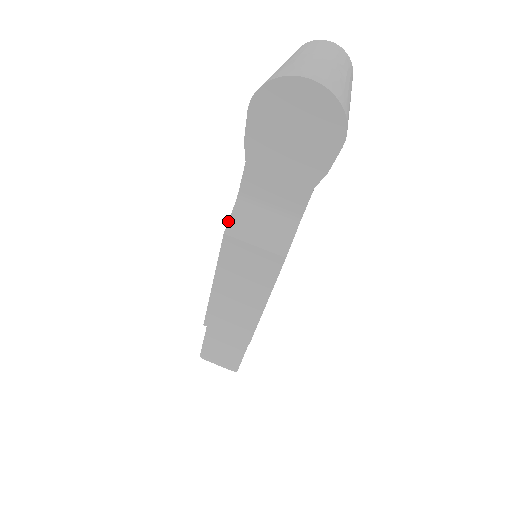
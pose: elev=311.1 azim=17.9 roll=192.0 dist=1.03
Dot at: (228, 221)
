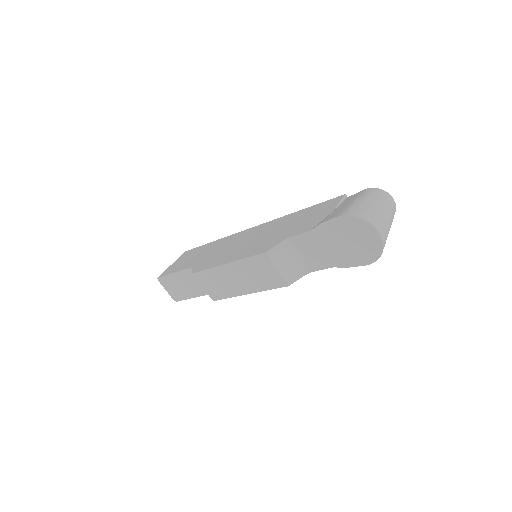
Dot at: (273, 247)
